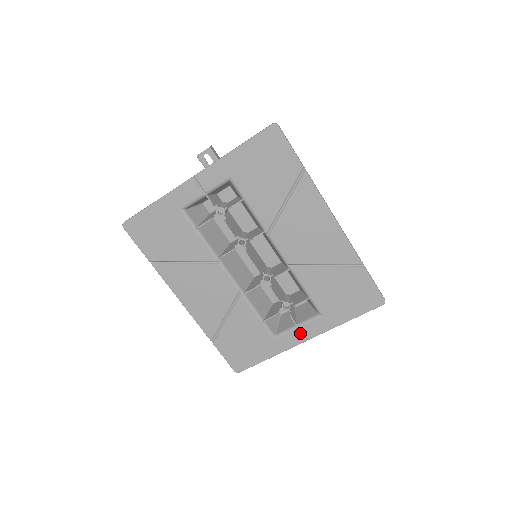
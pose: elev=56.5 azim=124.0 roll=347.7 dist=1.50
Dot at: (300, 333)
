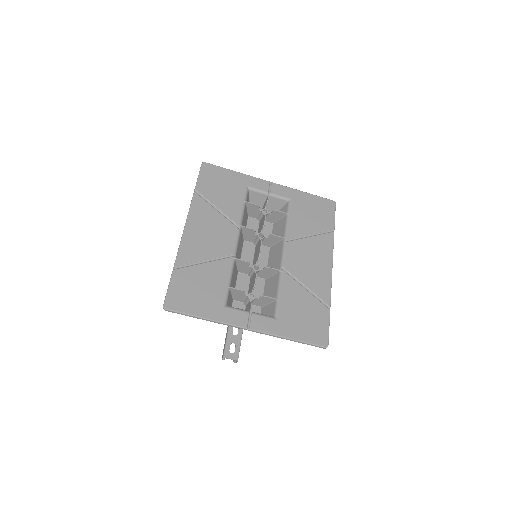
Dot at: (248, 319)
